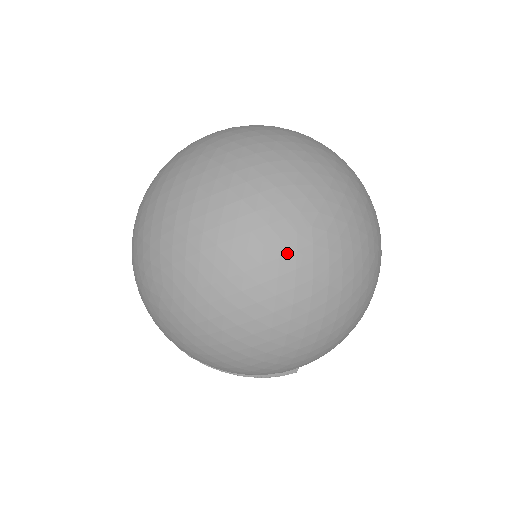
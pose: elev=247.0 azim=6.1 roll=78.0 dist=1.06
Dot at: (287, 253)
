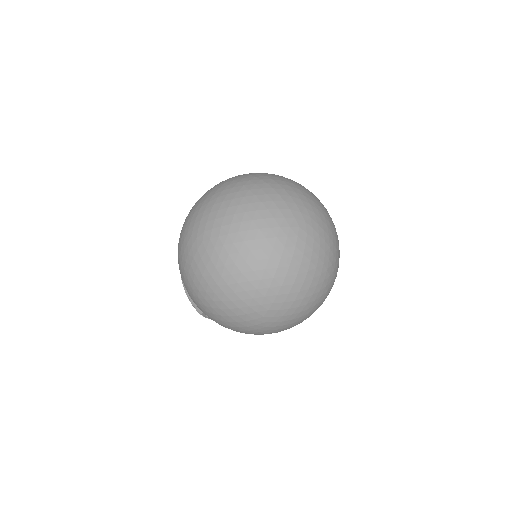
Dot at: occluded
